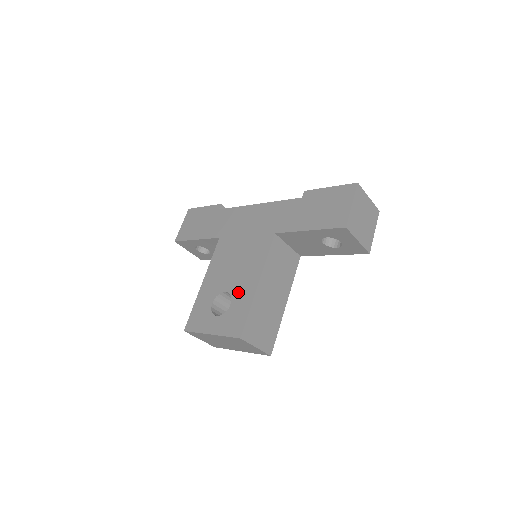
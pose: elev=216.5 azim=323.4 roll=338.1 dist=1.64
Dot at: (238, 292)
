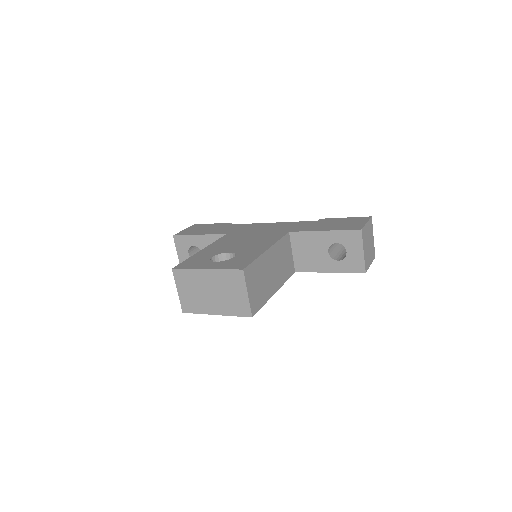
Dot at: (244, 252)
